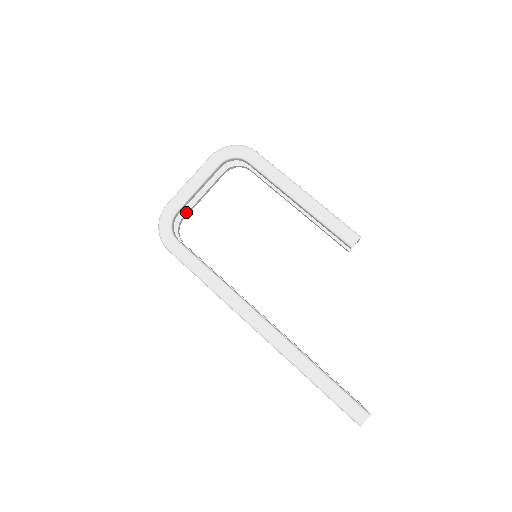
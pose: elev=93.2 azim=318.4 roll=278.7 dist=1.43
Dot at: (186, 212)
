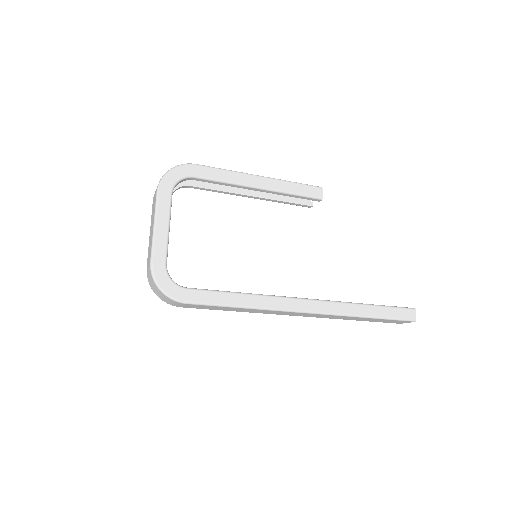
Dot at: occluded
